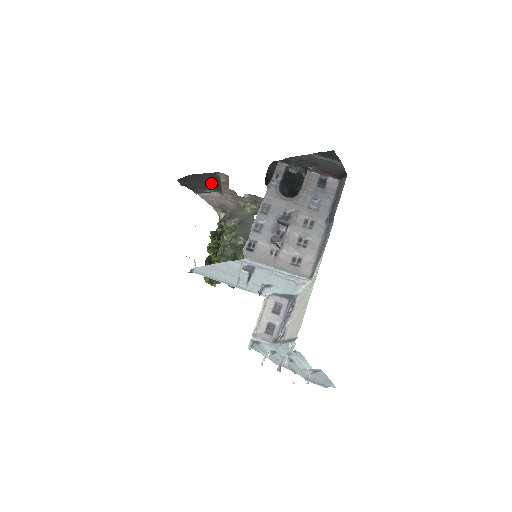
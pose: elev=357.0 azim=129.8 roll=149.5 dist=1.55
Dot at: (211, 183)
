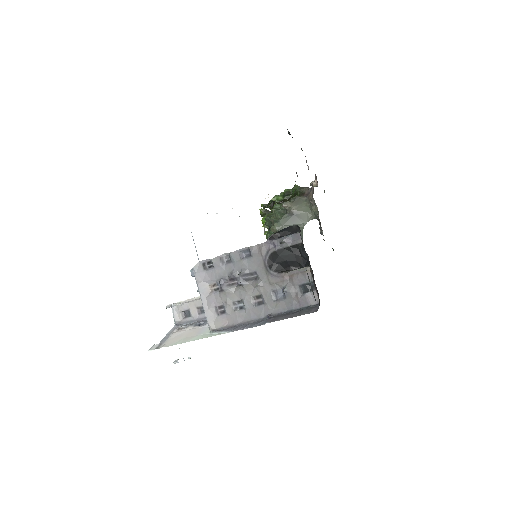
Dot at: occluded
